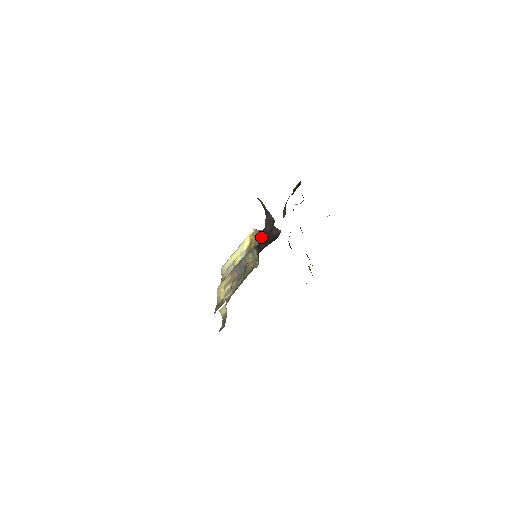
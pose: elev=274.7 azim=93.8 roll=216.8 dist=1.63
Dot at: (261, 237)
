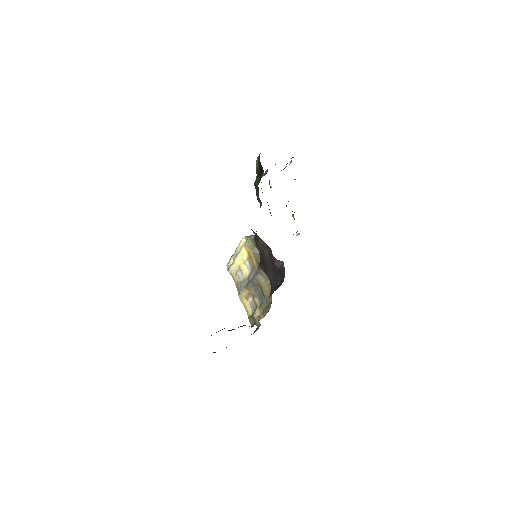
Dot at: occluded
